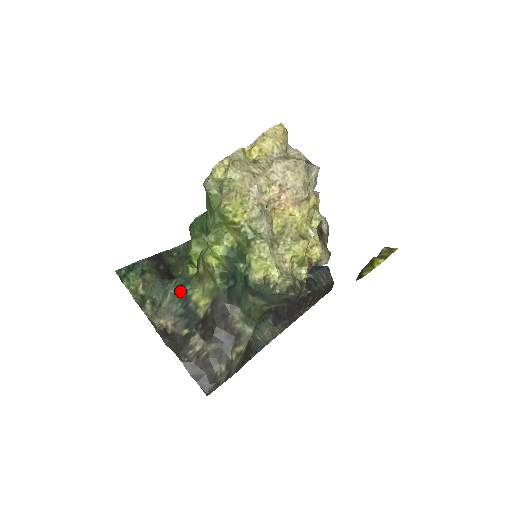
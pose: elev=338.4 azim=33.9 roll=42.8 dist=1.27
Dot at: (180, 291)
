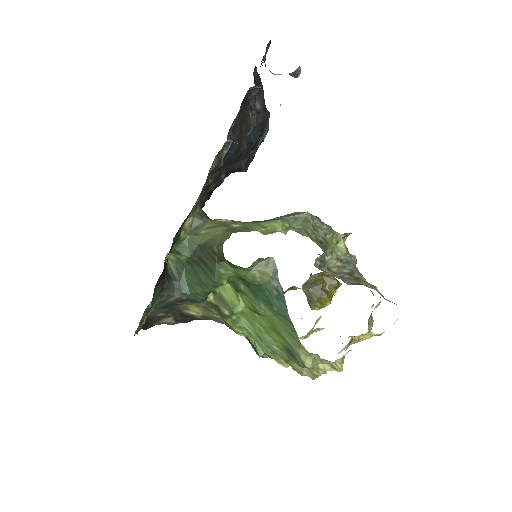
Dot at: (178, 302)
